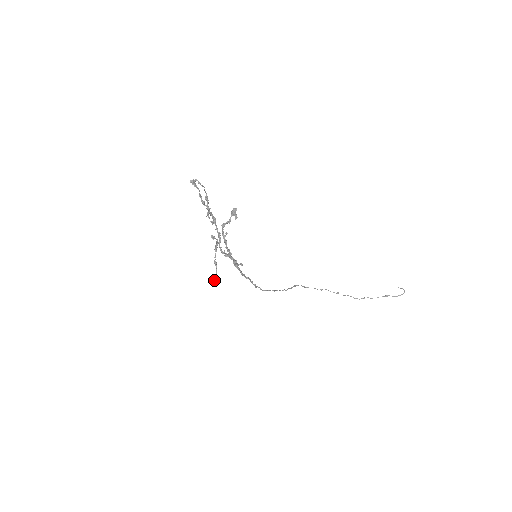
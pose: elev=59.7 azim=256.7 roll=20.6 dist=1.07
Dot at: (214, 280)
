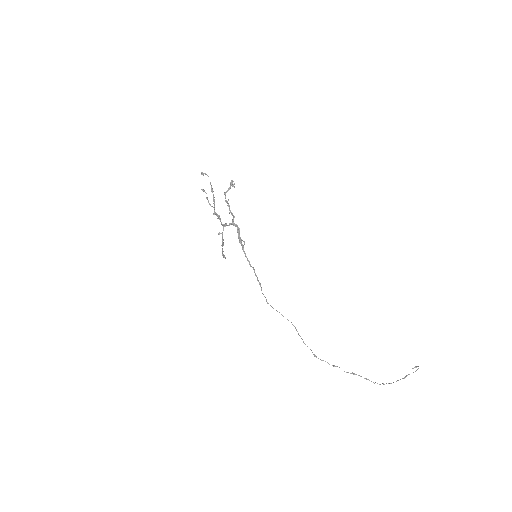
Dot at: (224, 256)
